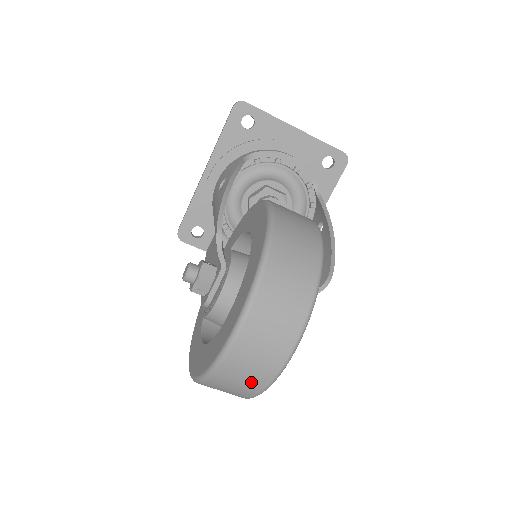
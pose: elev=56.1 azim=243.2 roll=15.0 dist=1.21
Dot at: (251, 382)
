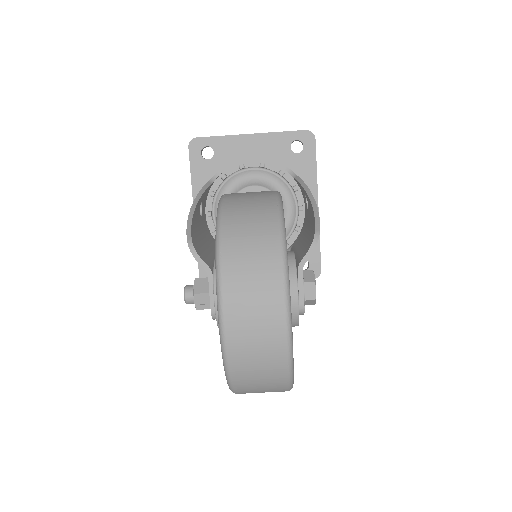
Dot at: (269, 362)
